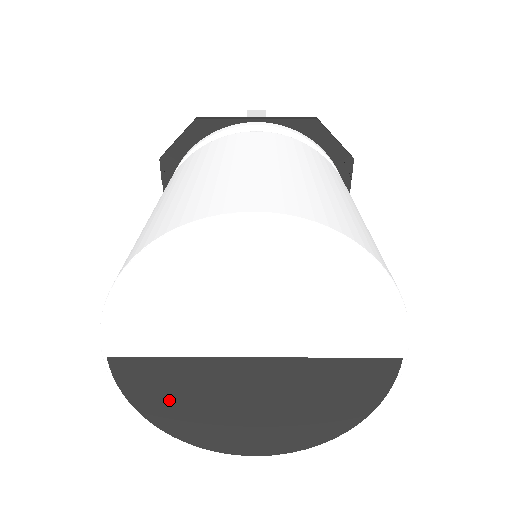
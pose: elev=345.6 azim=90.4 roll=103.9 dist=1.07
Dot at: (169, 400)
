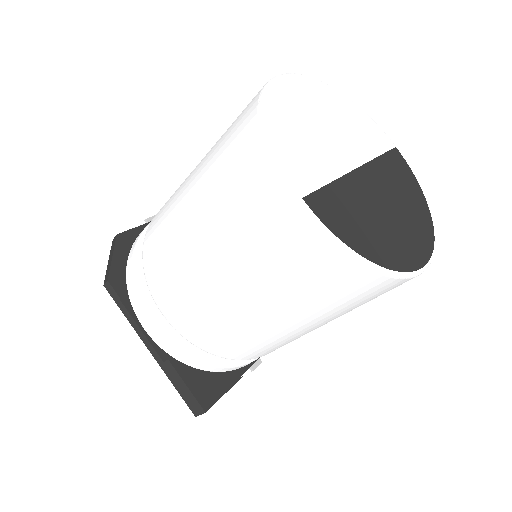
Dot at: (358, 228)
